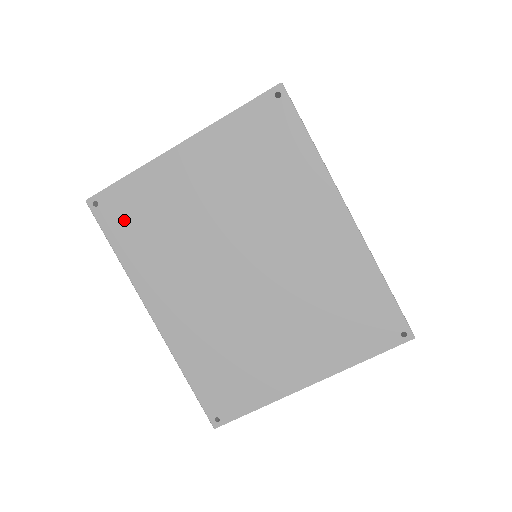
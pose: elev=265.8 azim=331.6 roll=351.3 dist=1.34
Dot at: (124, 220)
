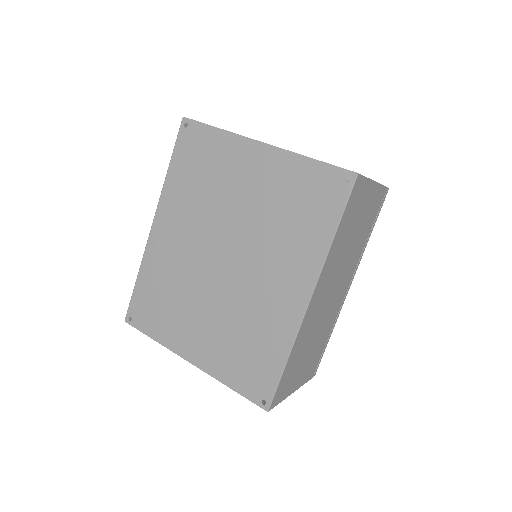
Dot at: (191, 153)
